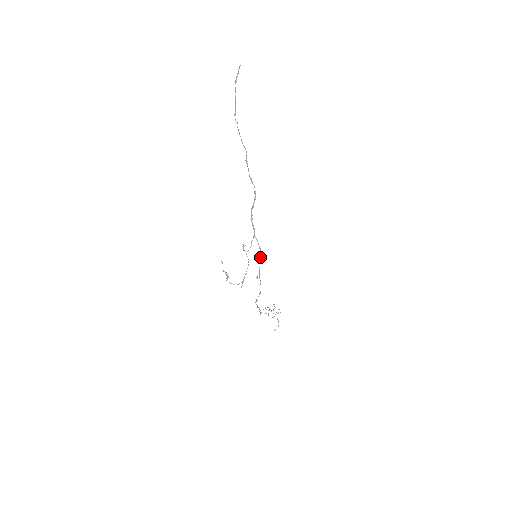
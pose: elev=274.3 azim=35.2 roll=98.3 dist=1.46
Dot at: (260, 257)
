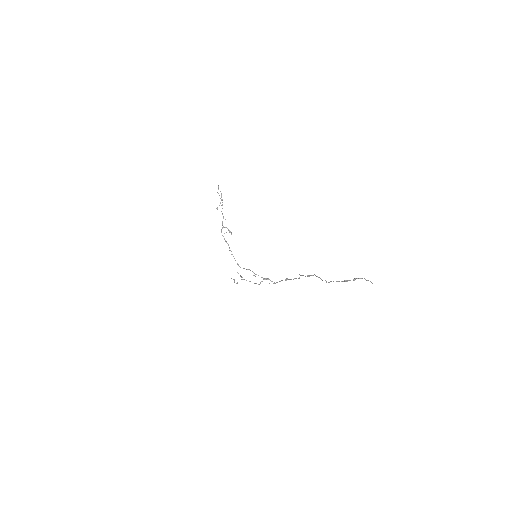
Dot at: (267, 279)
